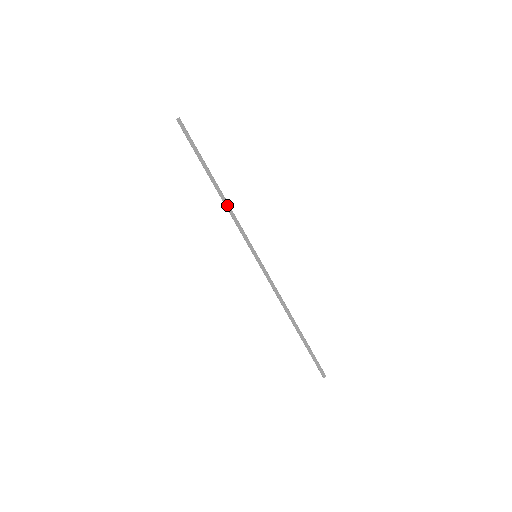
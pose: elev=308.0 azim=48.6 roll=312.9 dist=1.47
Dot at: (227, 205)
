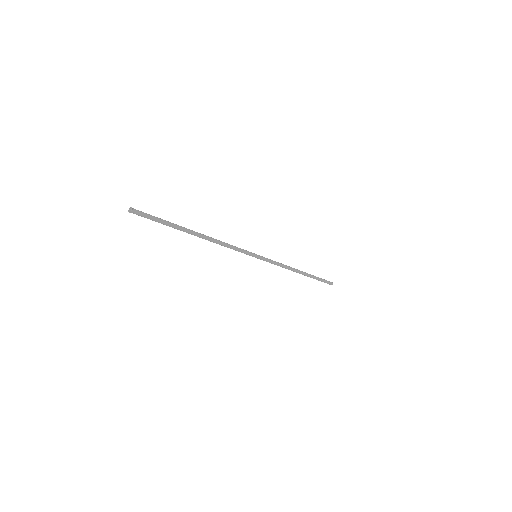
Dot at: (216, 242)
